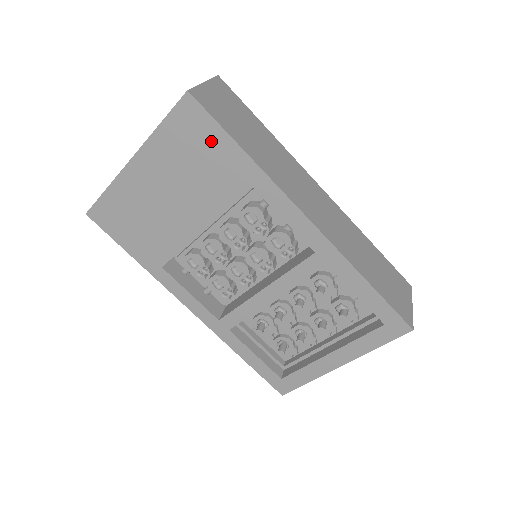
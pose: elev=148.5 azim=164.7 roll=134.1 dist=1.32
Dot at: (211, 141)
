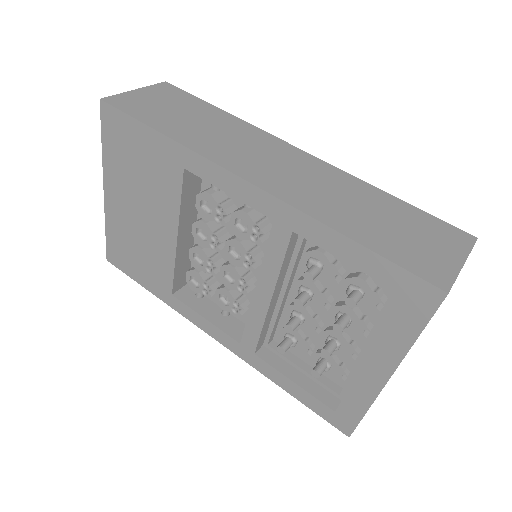
Dot at: (136, 138)
